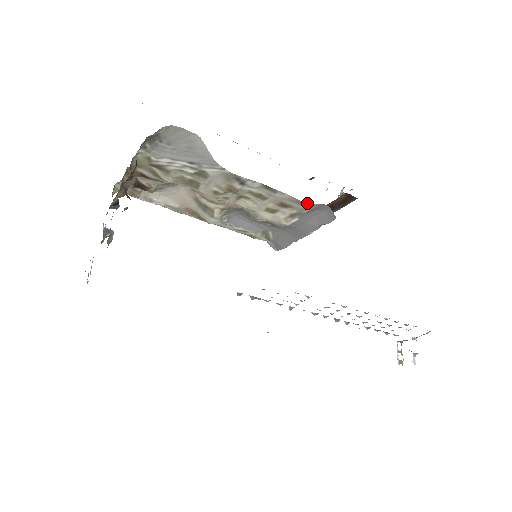
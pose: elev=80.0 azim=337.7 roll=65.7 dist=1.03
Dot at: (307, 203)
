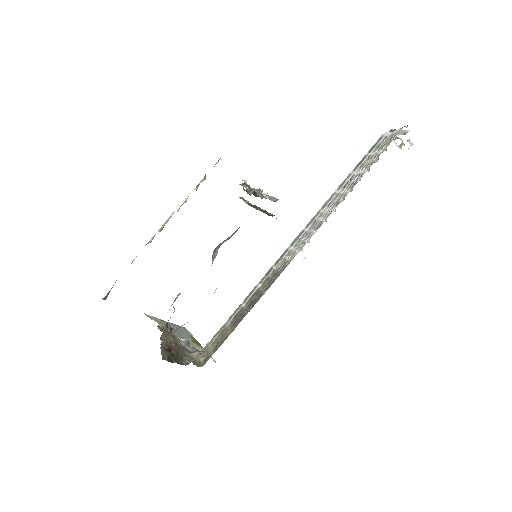
Dot at: occluded
